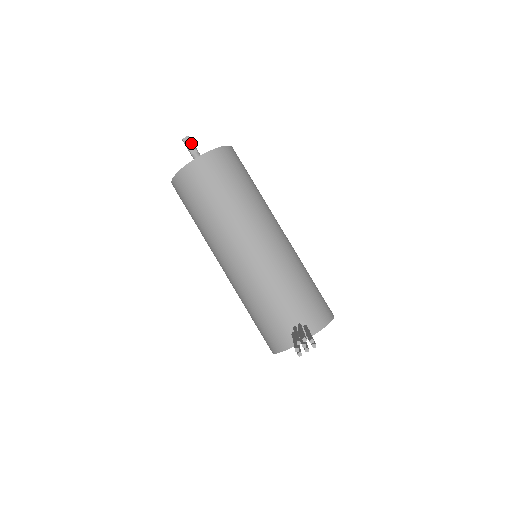
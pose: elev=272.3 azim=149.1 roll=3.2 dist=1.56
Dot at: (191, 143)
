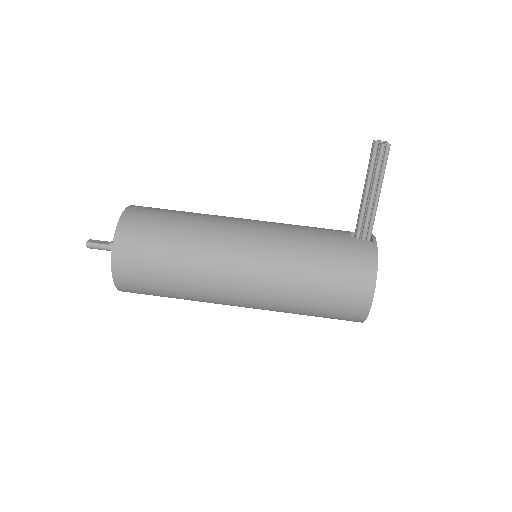
Dot at: (99, 241)
